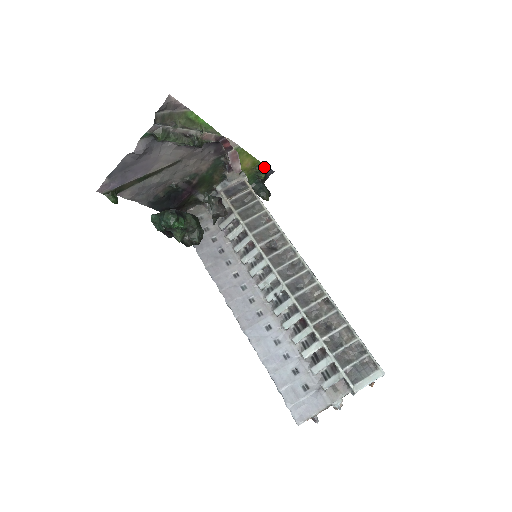
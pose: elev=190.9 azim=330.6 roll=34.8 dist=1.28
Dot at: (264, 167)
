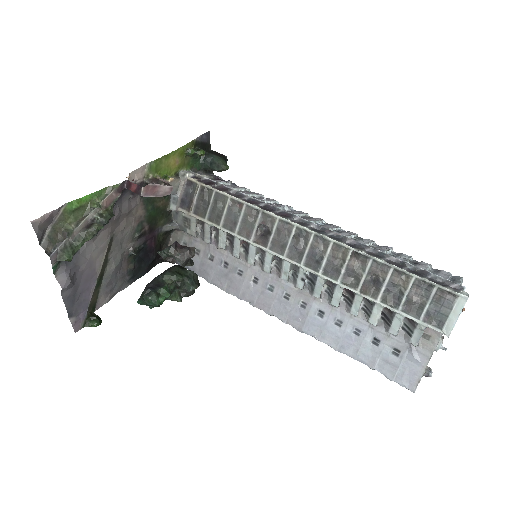
Dot at: (195, 141)
